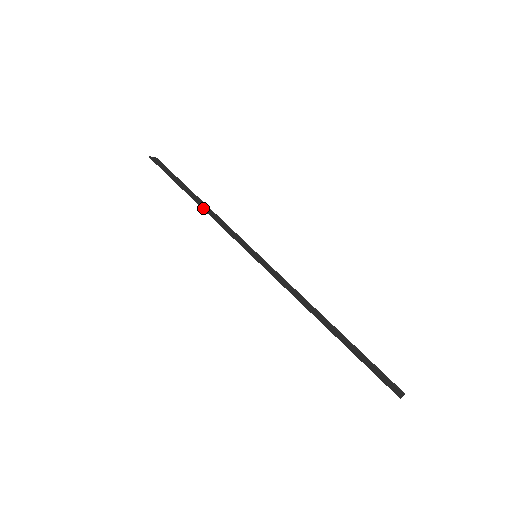
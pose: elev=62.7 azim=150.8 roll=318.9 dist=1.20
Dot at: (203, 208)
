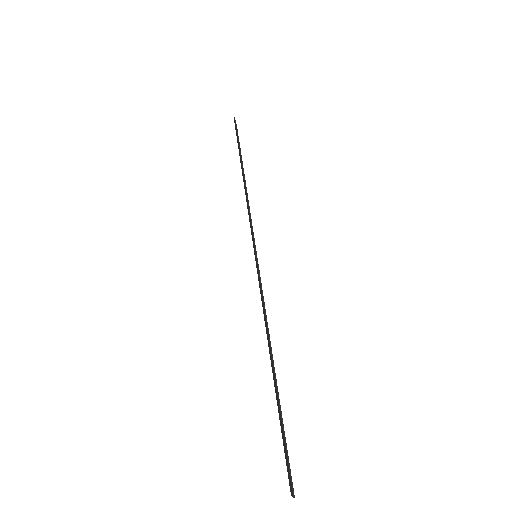
Dot at: (244, 184)
